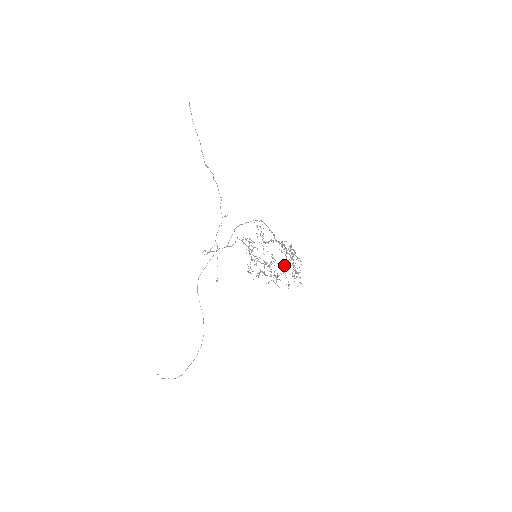
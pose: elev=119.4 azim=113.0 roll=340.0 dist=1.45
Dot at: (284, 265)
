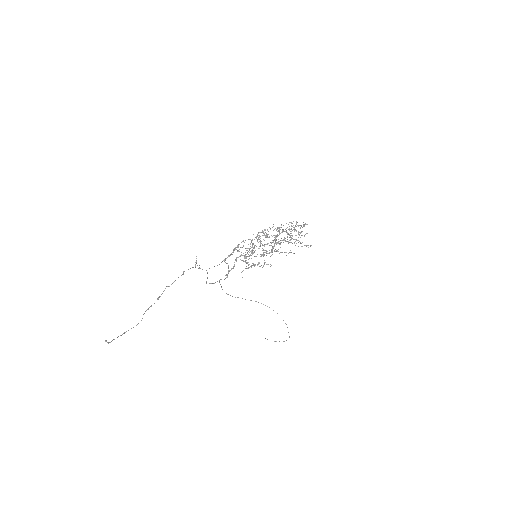
Dot at: occluded
